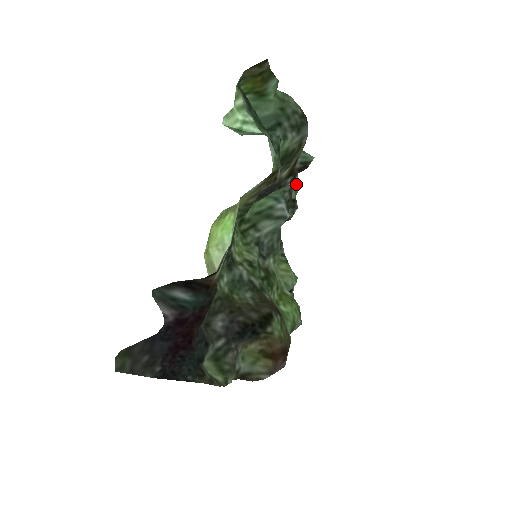
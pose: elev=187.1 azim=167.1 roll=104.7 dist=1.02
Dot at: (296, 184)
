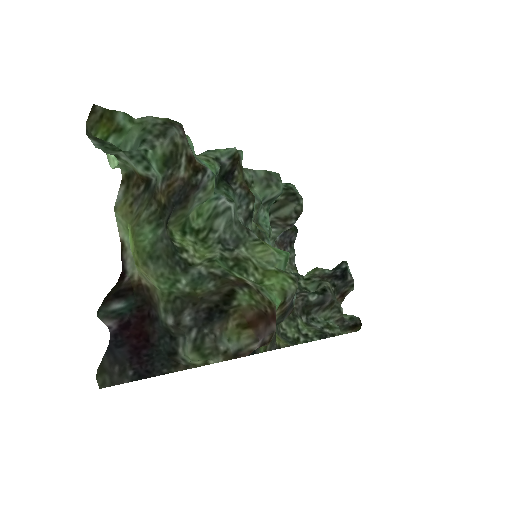
Dot at: (275, 179)
